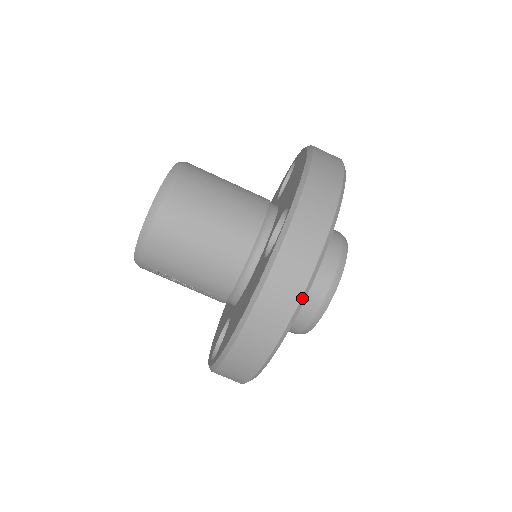
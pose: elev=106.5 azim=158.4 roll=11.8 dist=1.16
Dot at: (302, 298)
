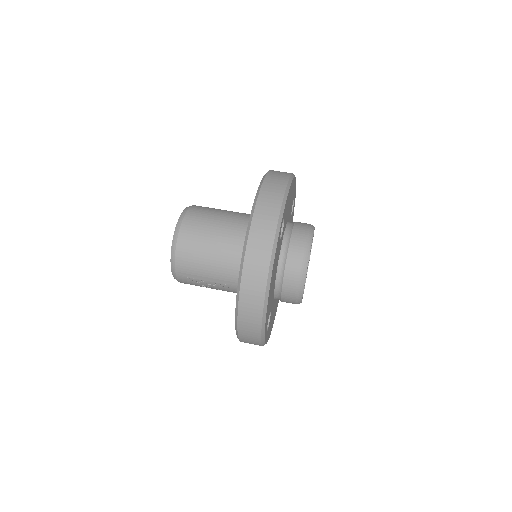
Dot at: (272, 254)
